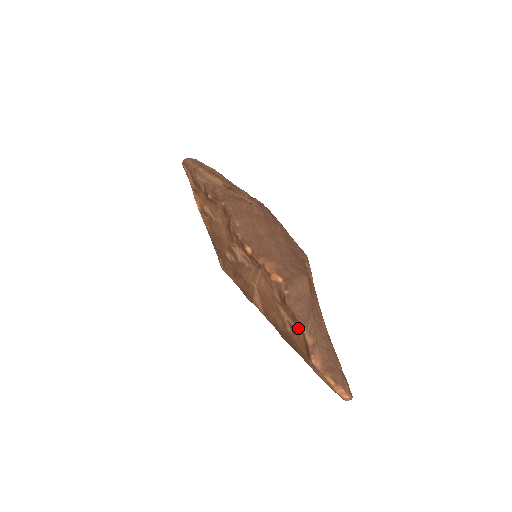
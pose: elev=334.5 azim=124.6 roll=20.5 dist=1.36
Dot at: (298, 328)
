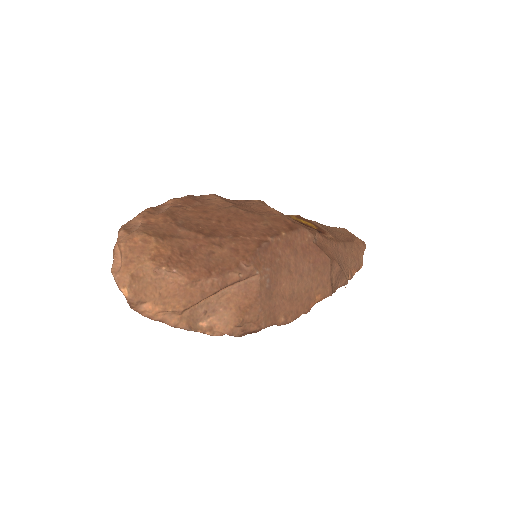
Dot at: occluded
